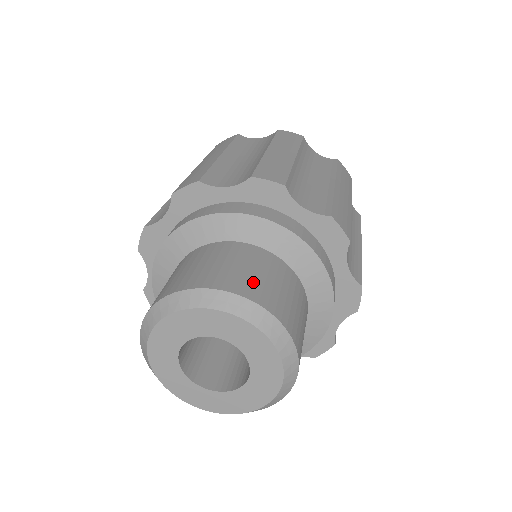
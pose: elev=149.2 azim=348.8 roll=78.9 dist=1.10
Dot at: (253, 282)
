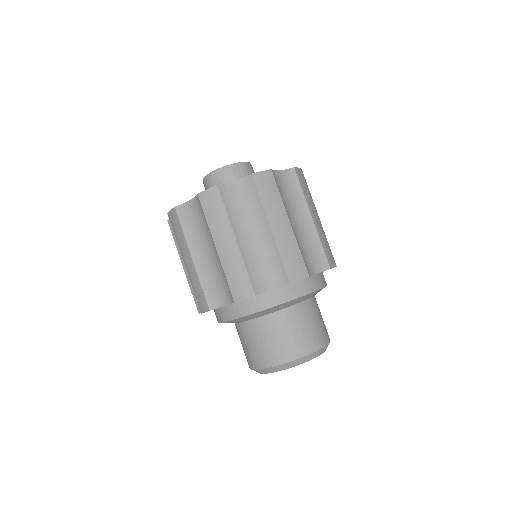
Dot at: (312, 337)
